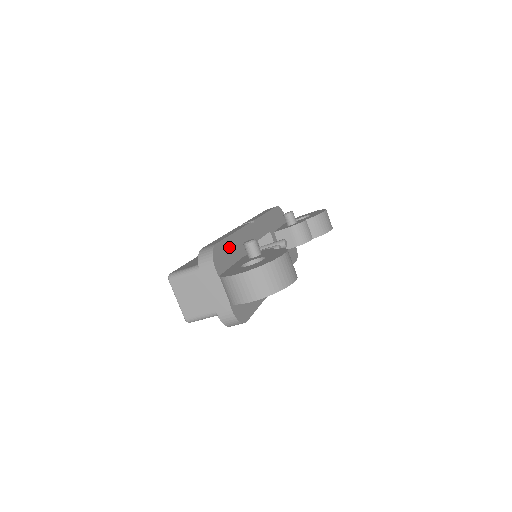
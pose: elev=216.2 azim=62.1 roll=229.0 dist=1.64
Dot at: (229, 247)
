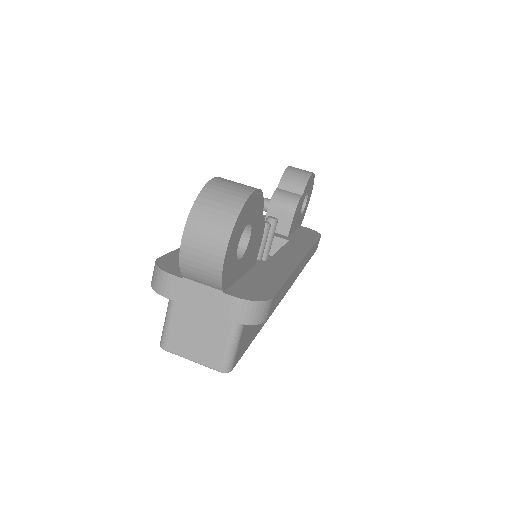
Dot at: occluded
